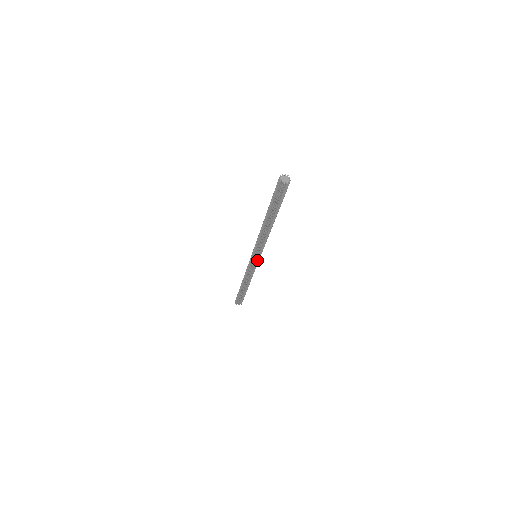
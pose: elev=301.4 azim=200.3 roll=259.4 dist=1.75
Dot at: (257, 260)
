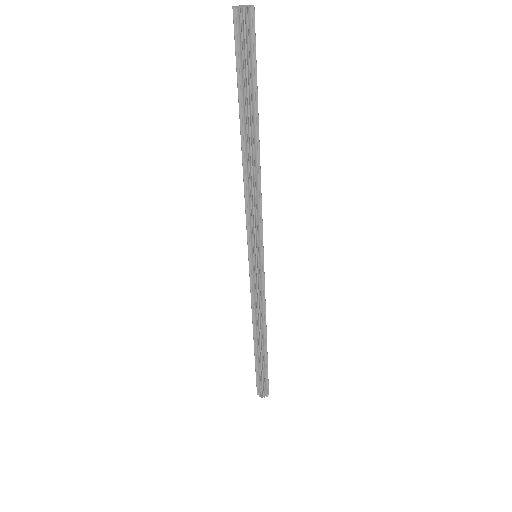
Dot at: (258, 262)
